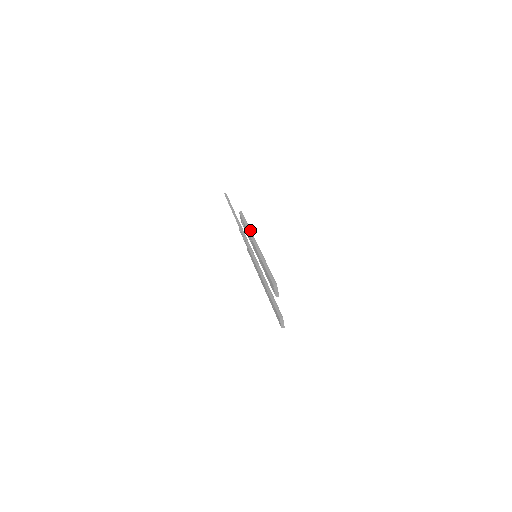
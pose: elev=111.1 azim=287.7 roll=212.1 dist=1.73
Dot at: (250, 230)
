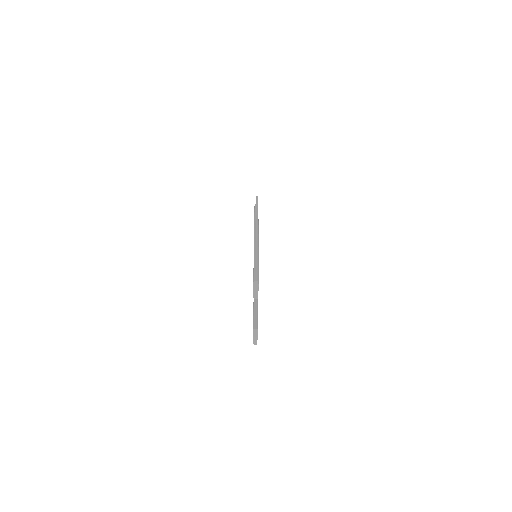
Dot at: (257, 222)
